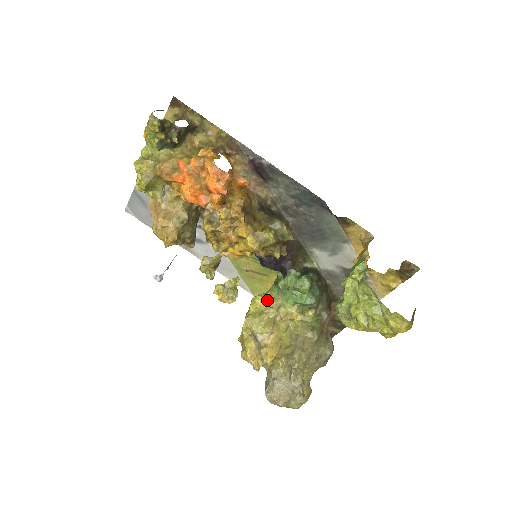
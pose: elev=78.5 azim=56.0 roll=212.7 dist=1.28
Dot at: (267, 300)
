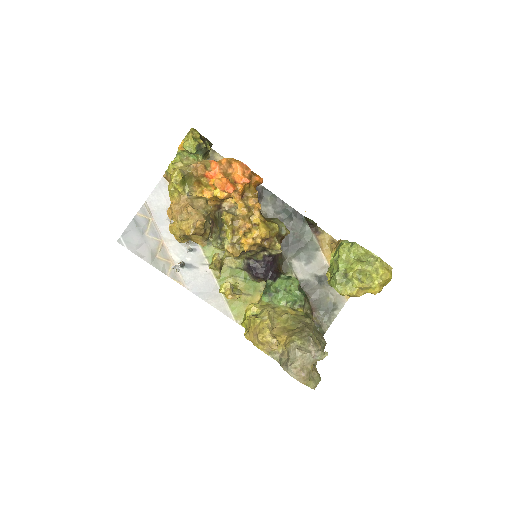
Dot at: (261, 305)
